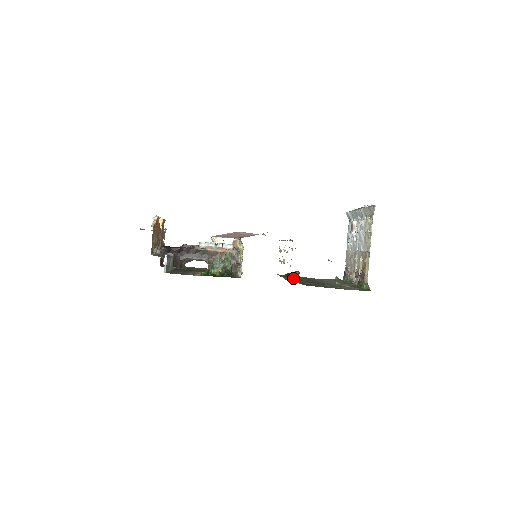
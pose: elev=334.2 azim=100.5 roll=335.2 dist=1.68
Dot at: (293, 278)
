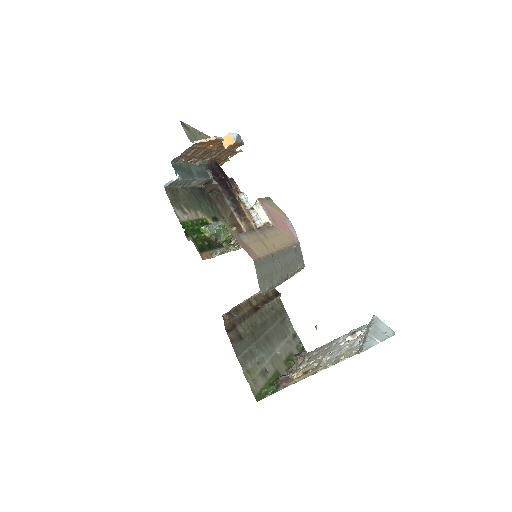
Dot at: (226, 313)
